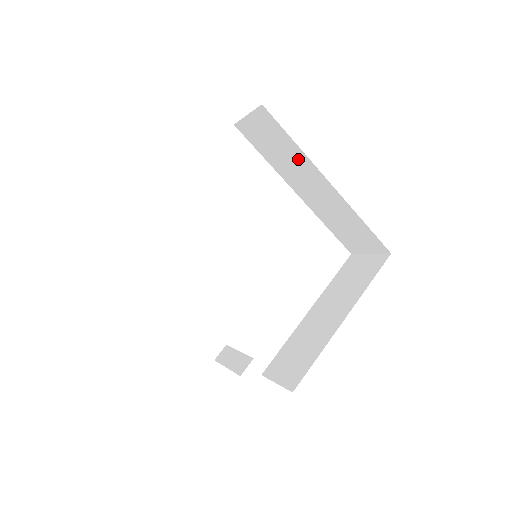
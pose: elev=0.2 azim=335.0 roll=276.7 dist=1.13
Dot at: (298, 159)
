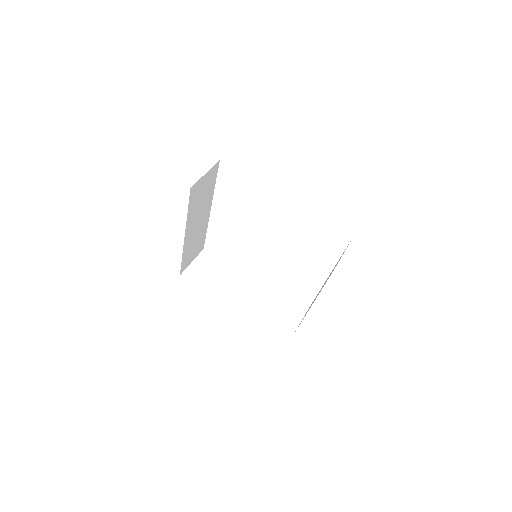
Dot at: occluded
